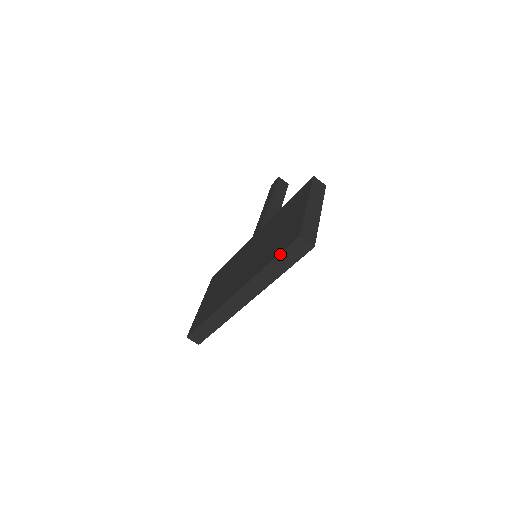
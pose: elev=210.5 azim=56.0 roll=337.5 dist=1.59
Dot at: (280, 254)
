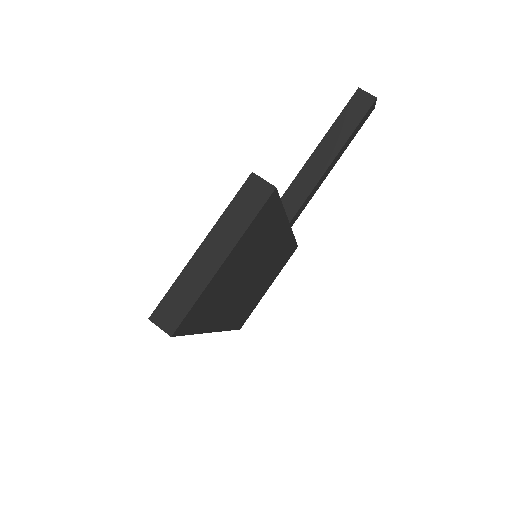
Dot at: occluded
